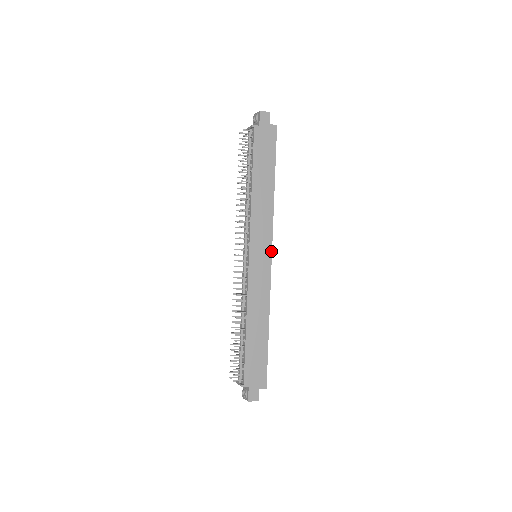
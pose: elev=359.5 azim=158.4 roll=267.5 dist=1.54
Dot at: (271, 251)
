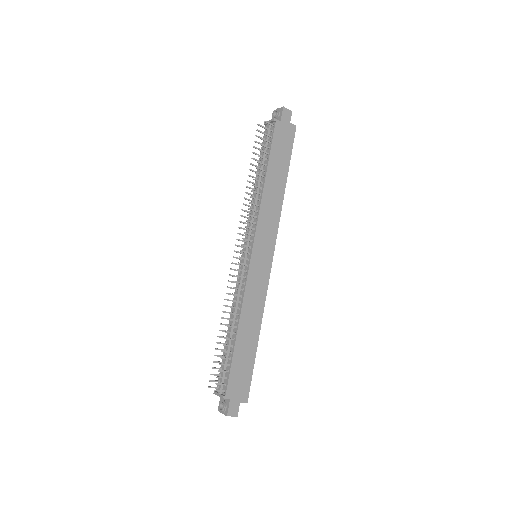
Dot at: (273, 253)
